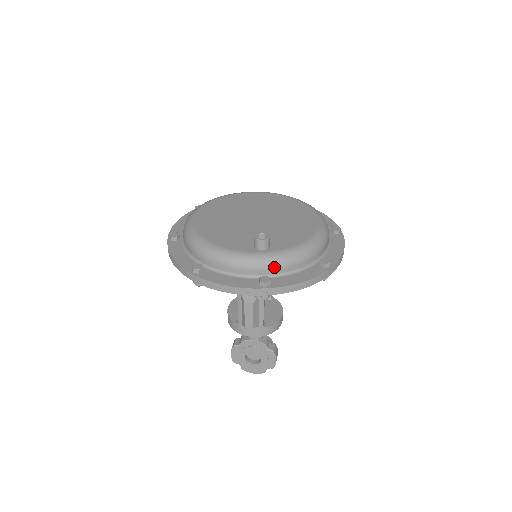
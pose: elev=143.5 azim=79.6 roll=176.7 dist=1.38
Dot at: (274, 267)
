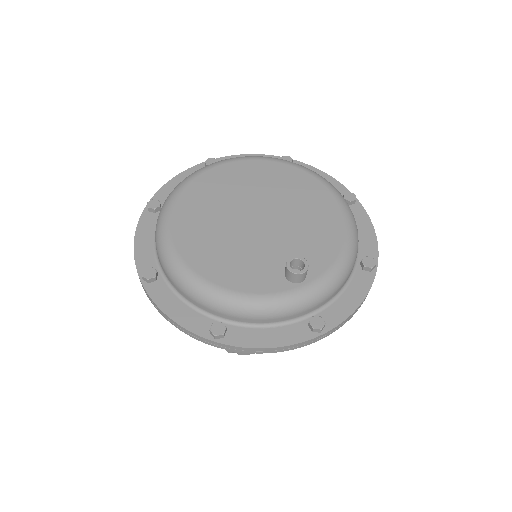
Dot at: (321, 300)
